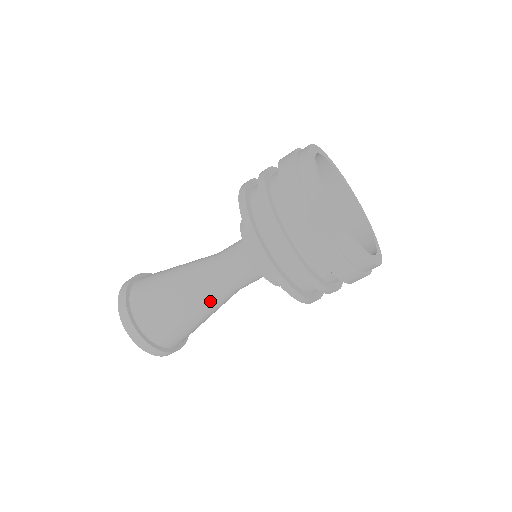
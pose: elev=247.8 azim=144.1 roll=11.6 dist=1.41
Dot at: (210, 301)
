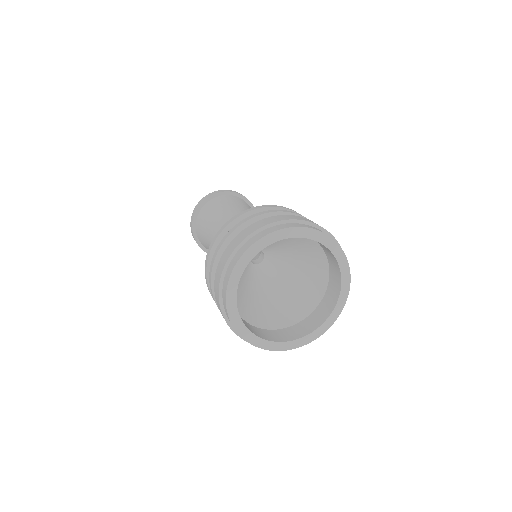
Dot at: occluded
